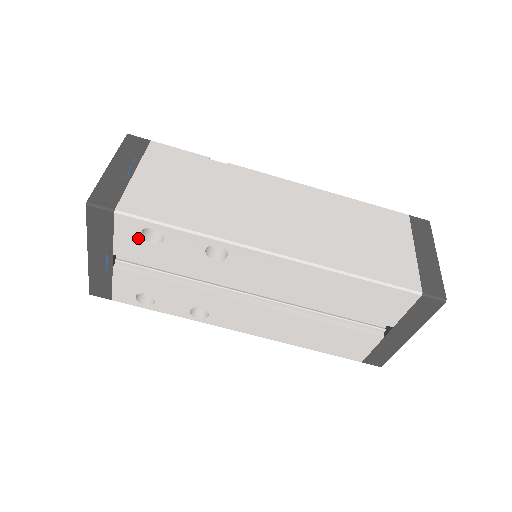
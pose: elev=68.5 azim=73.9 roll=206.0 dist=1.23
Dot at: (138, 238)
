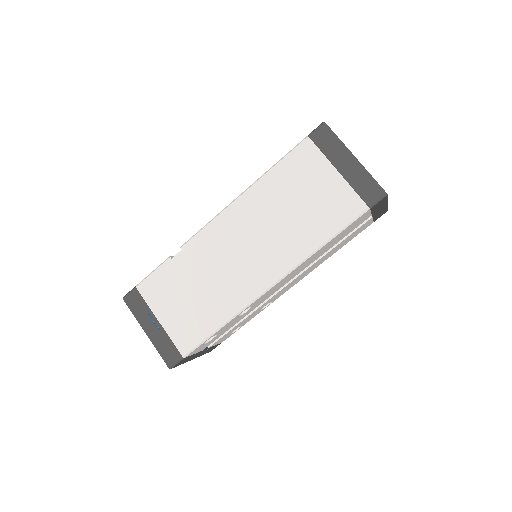
Dot at: occluded
